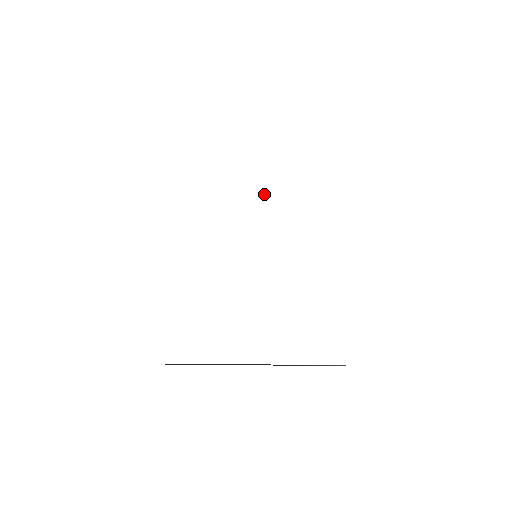
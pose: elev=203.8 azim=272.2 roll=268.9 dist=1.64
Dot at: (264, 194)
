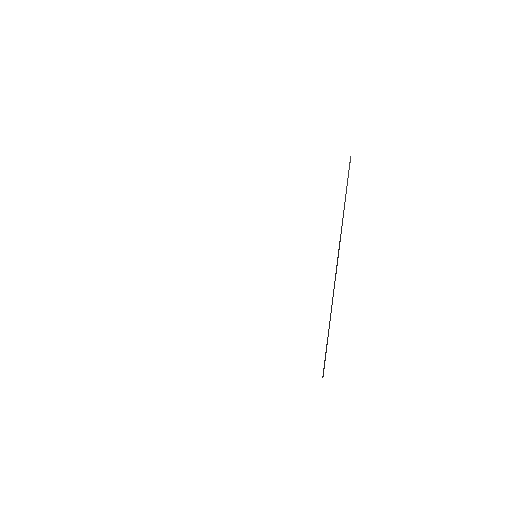
Dot at: (273, 188)
